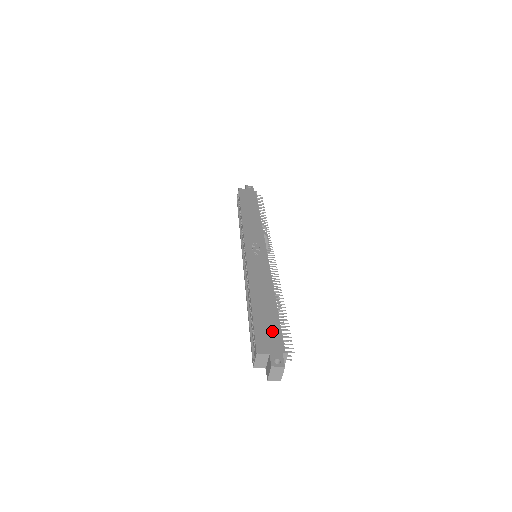
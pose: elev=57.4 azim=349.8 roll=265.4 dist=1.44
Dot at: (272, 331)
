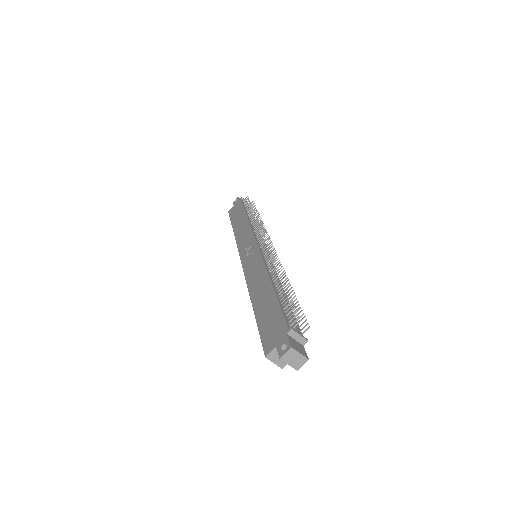
Dot at: (274, 320)
